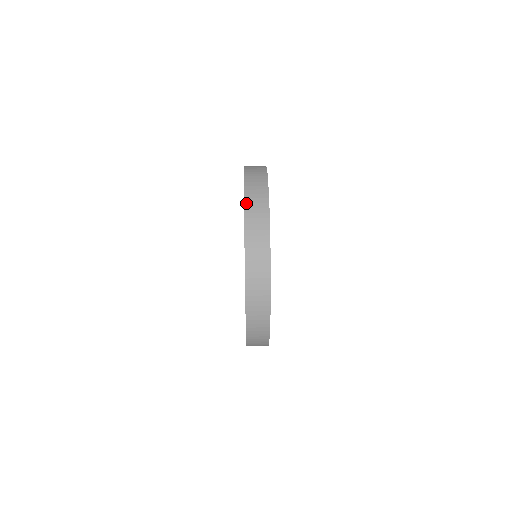
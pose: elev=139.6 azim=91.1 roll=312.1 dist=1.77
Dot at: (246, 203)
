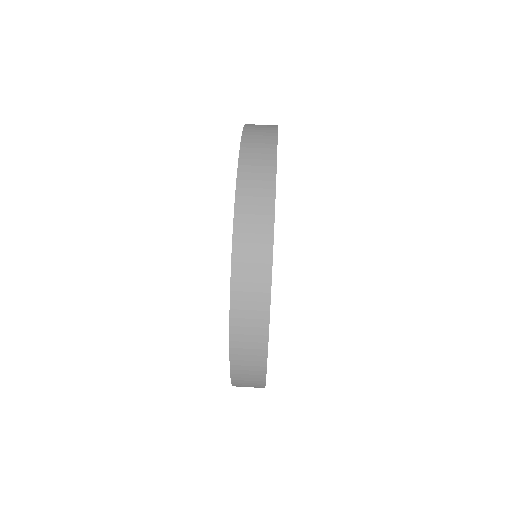
Dot at: (246, 129)
